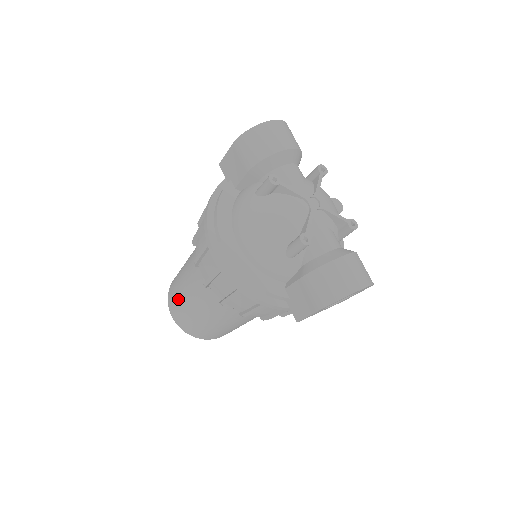
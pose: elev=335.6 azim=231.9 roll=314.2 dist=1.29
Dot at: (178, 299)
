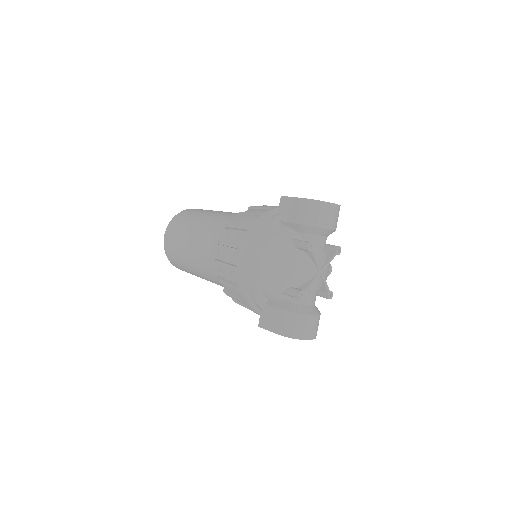
Dot at: (180, 236)
